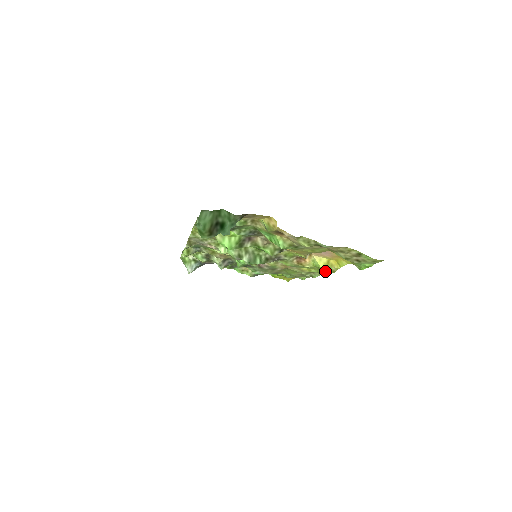
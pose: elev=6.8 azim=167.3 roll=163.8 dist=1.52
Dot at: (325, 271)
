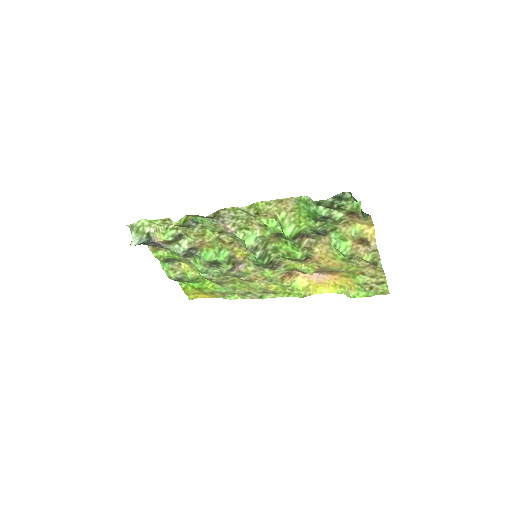
Dot at: (291, 294)
